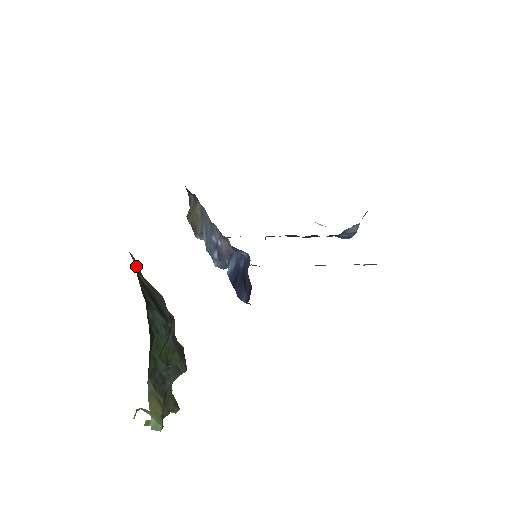
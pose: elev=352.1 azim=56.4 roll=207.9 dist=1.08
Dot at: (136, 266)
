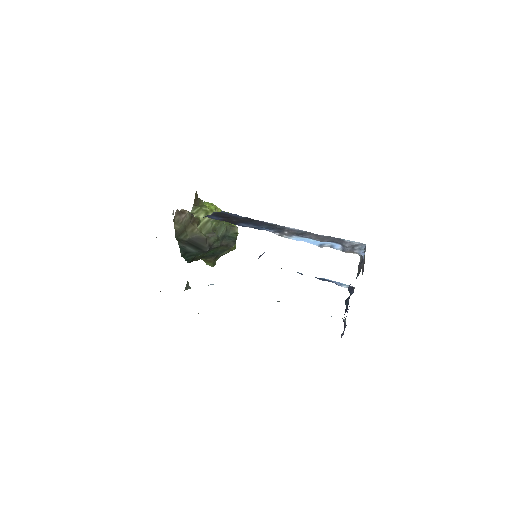
Dot at: (178, 234)
